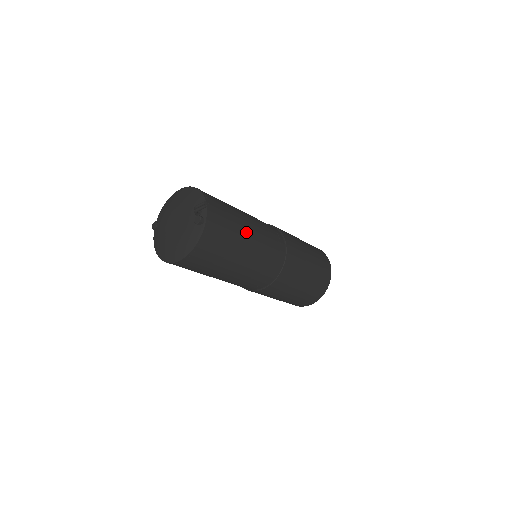
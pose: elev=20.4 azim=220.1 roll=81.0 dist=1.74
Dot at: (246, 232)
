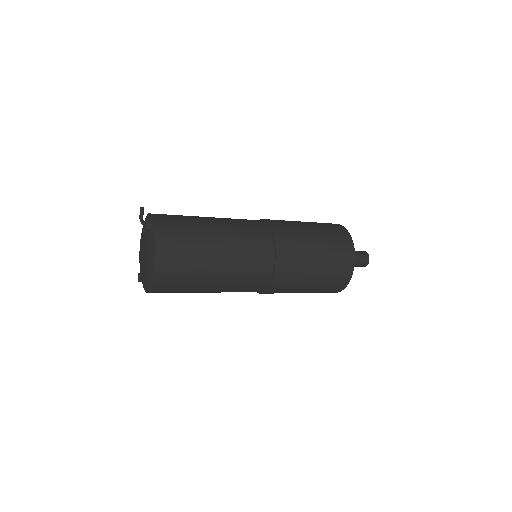
Dot at: (208, 221)
